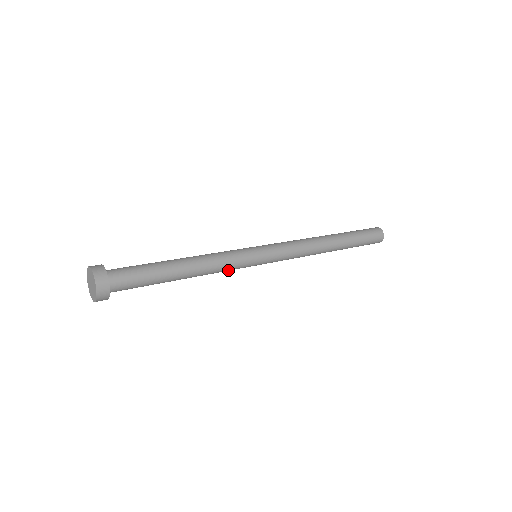
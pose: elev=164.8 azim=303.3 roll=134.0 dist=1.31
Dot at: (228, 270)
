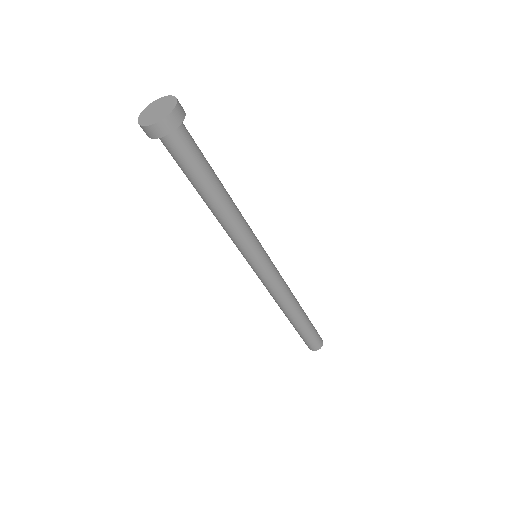
Dot at: (249, 230)
